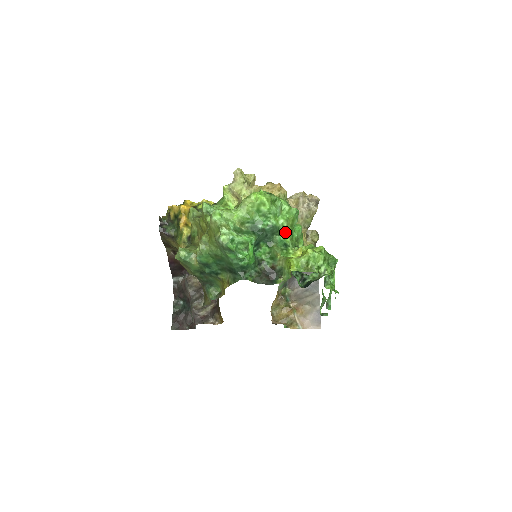
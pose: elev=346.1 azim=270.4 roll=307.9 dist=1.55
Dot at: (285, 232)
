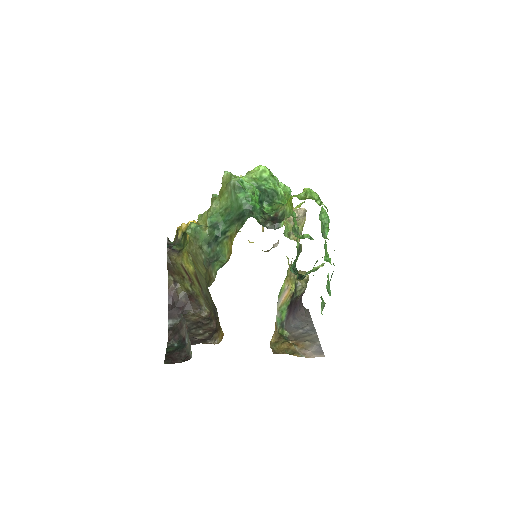
Dot at: (283, 199)
